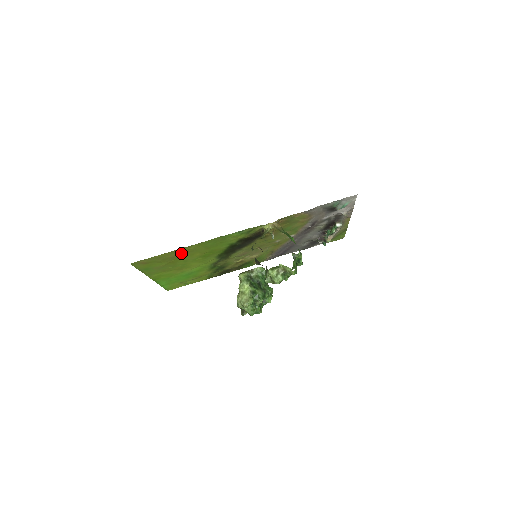
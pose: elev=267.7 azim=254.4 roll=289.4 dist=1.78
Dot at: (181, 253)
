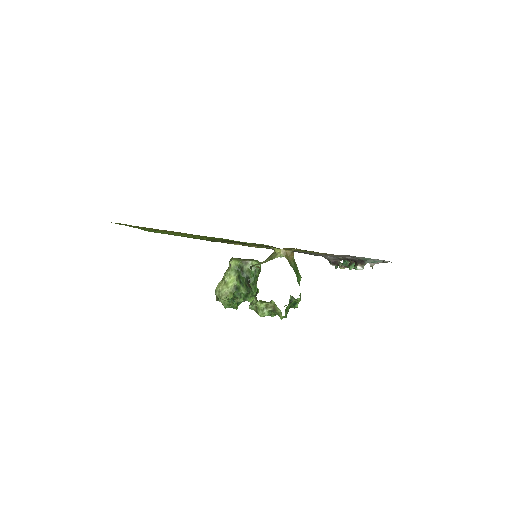
Dot at: occluded
